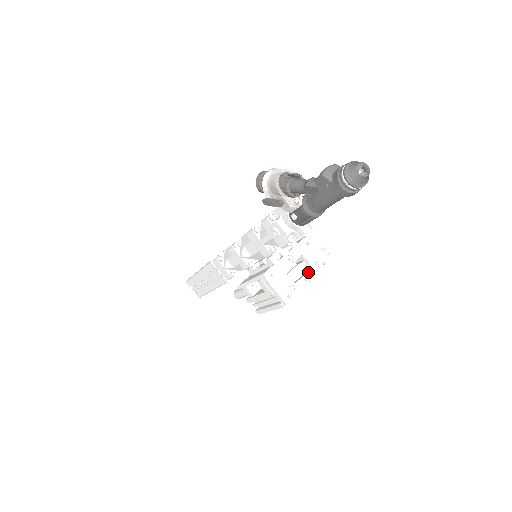
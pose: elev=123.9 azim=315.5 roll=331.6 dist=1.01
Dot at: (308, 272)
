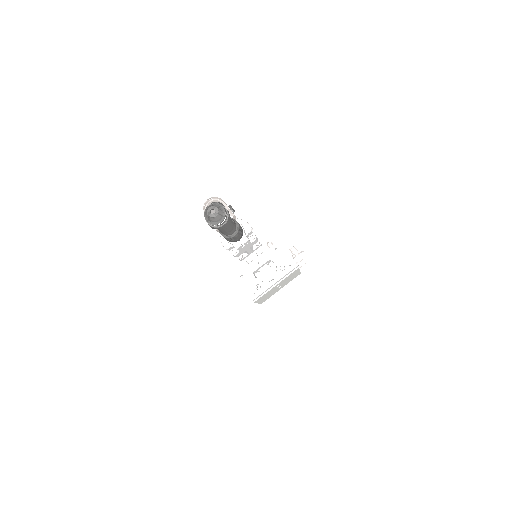
Dot at: (274, 274)
